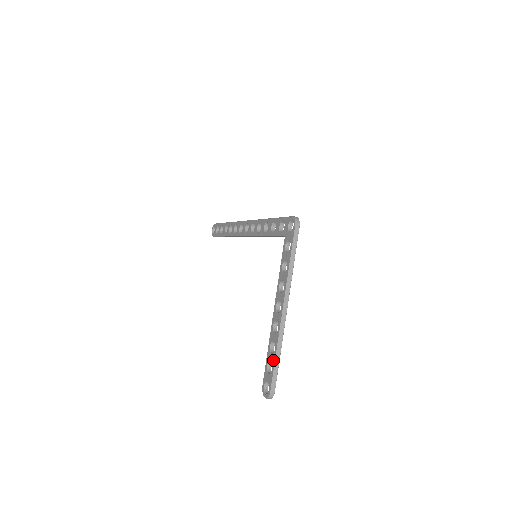
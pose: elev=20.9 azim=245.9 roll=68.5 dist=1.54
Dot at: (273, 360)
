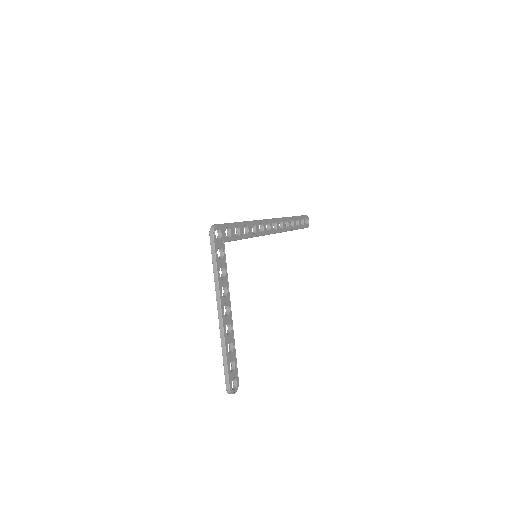
Dot at: (224, 359)
